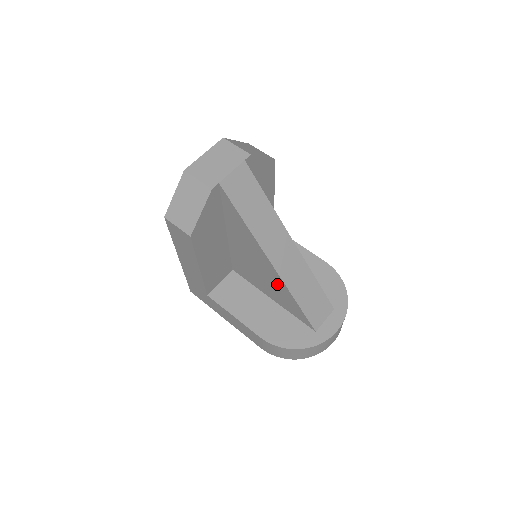
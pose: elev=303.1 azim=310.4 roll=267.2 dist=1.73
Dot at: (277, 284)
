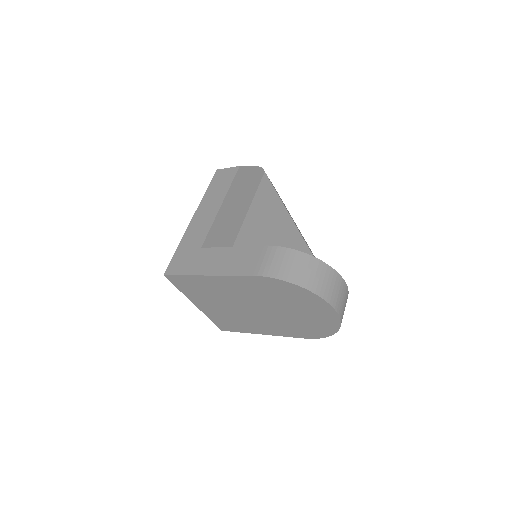
Dot at: (286, 237)
